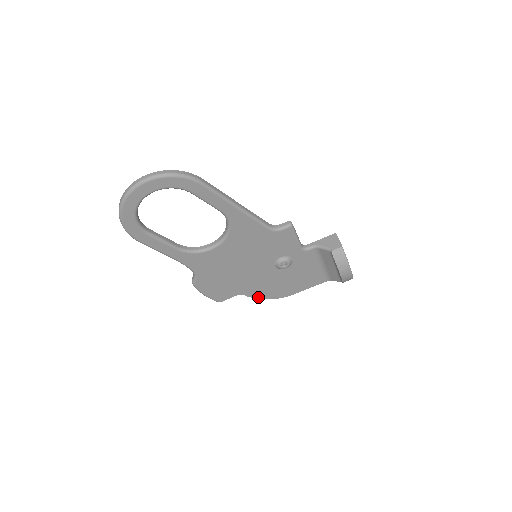
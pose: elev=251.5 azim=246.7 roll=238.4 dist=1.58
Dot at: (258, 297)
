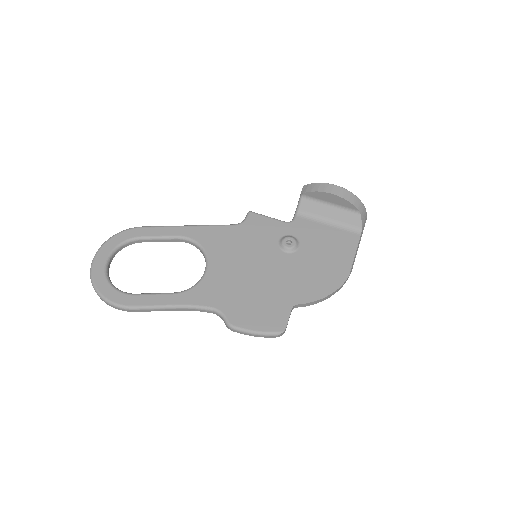
Dot at: (318, 298)
